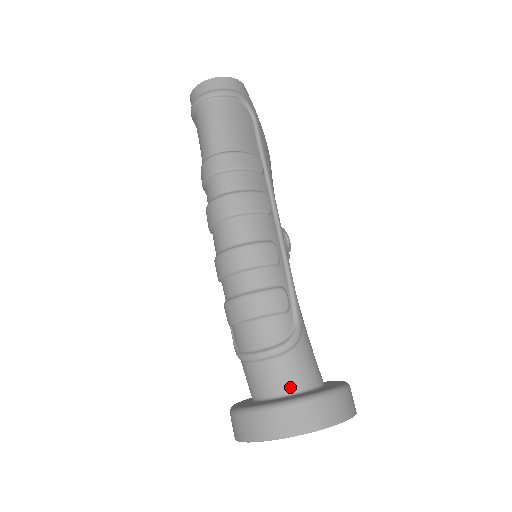
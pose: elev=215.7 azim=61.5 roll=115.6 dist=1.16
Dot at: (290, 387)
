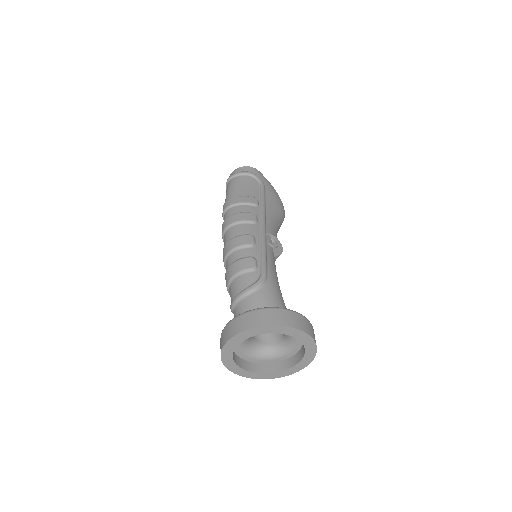
Dot at: occluded
